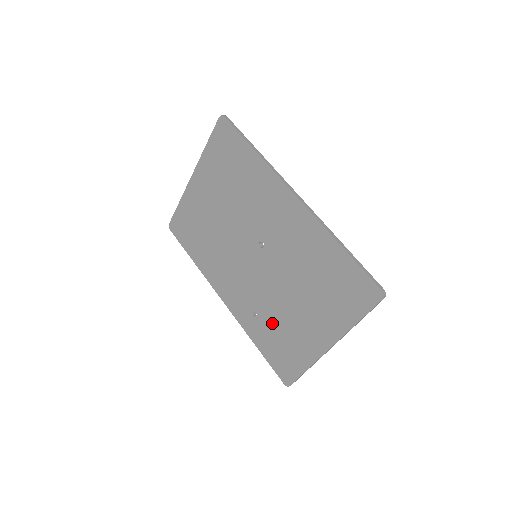
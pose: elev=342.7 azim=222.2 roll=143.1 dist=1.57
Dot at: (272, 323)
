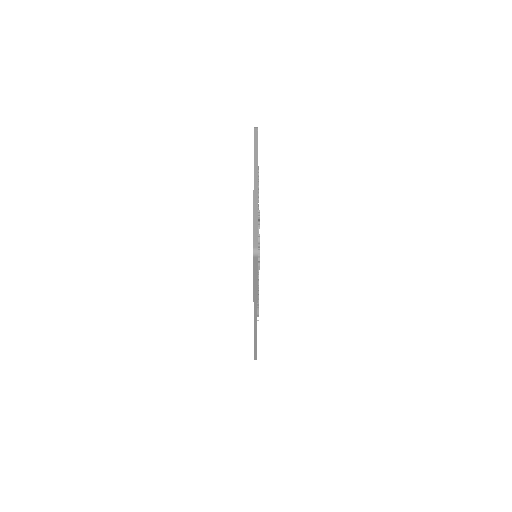
Dot at: occluded
